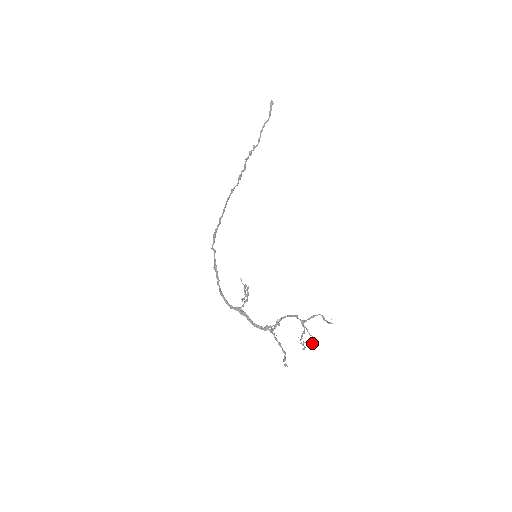
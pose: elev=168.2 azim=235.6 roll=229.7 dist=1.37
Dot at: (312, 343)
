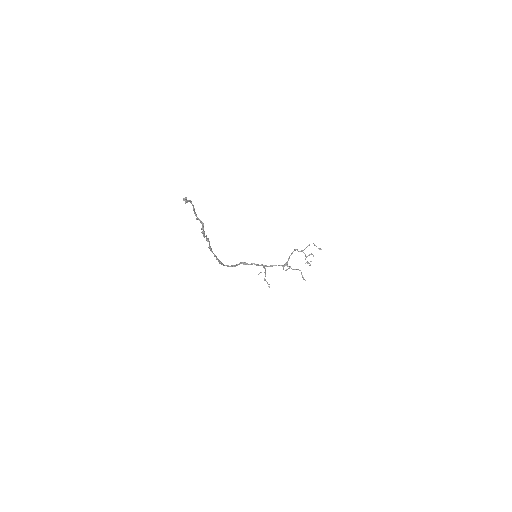
Dot at: occluded
